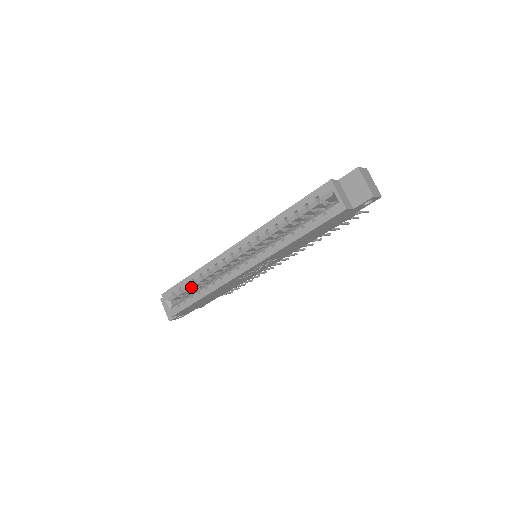
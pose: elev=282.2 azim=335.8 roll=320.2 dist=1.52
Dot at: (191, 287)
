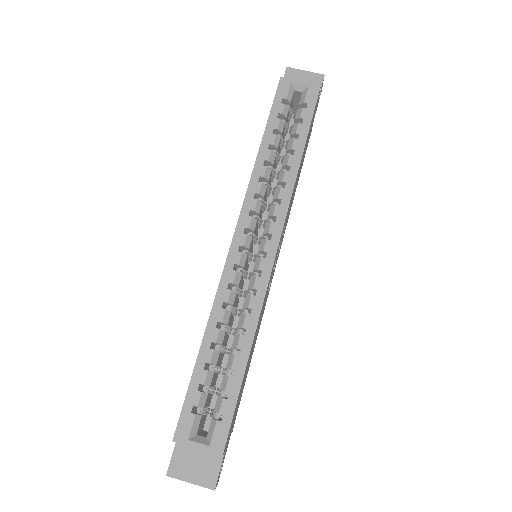
Dot at: (213, 371)
